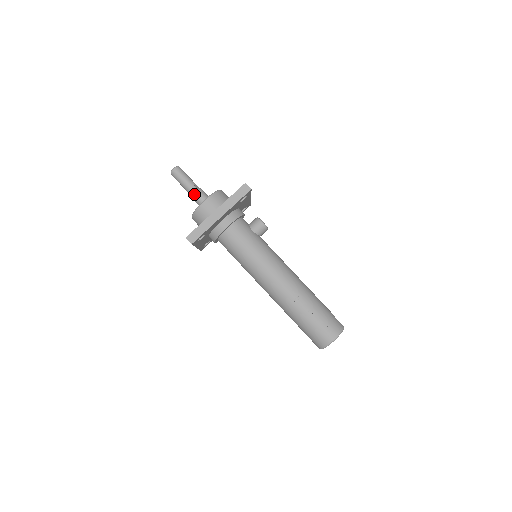
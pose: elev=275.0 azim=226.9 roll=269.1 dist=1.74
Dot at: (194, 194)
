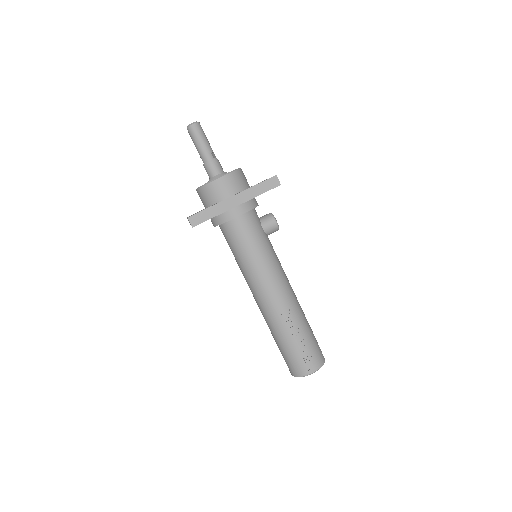
Dot at: (208, 163)
